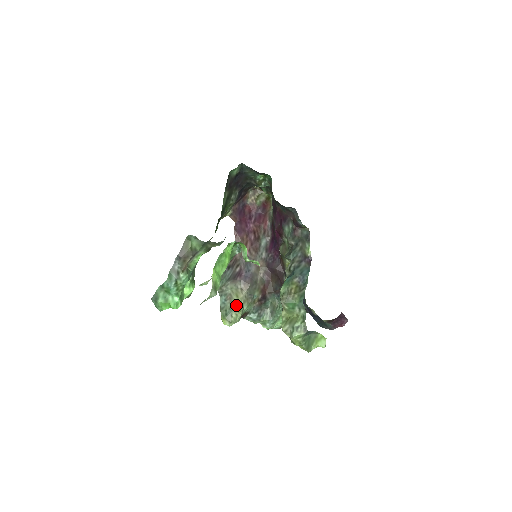
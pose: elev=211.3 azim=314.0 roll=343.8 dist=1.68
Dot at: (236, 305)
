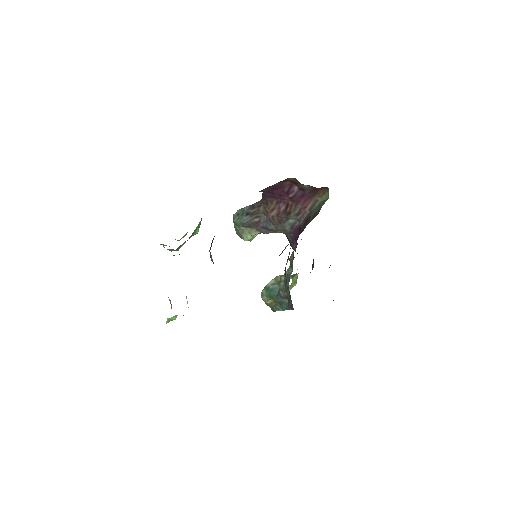
Dot at: (245, 239)
